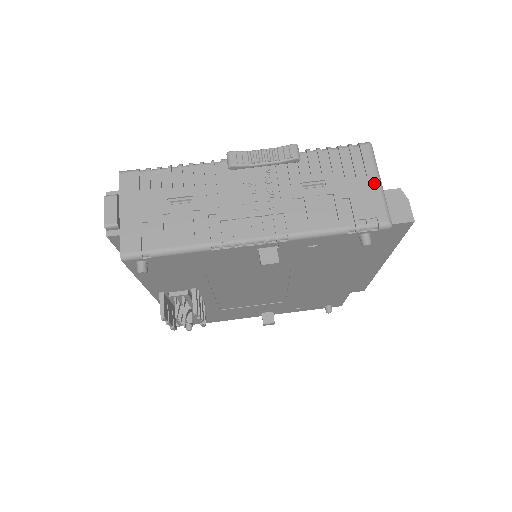
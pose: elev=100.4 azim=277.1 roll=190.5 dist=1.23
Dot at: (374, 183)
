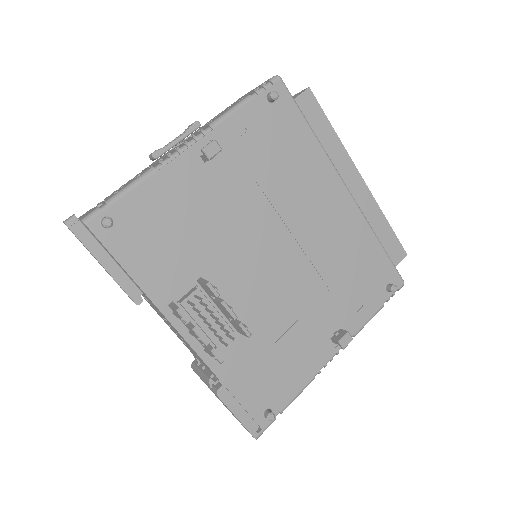
Dot at: occluded
